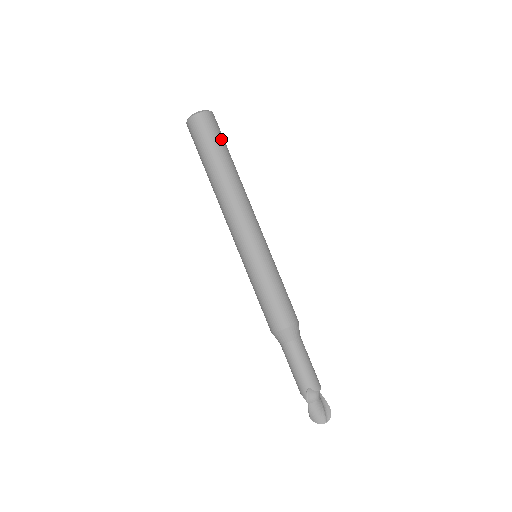
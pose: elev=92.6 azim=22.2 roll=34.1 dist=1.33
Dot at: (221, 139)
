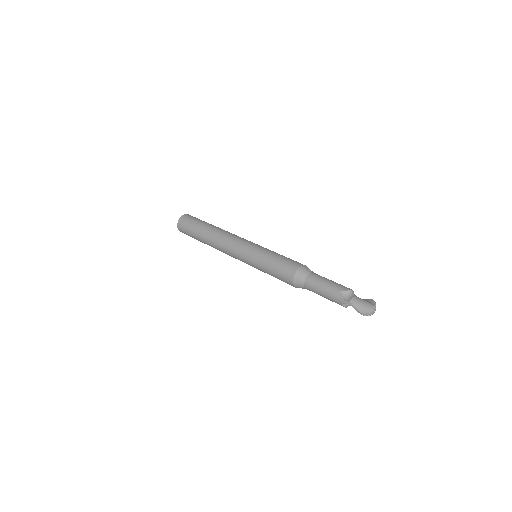
Dot at: (200, 220)
